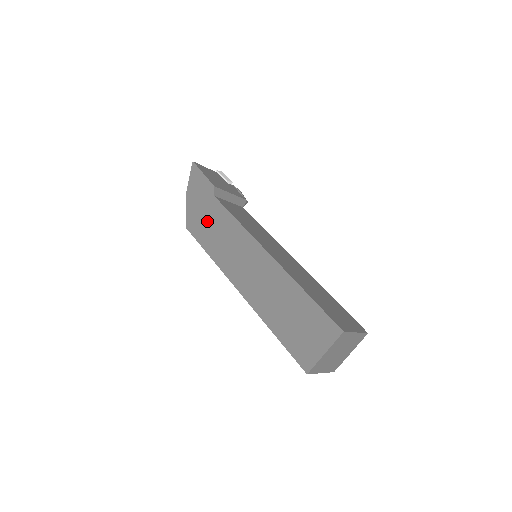
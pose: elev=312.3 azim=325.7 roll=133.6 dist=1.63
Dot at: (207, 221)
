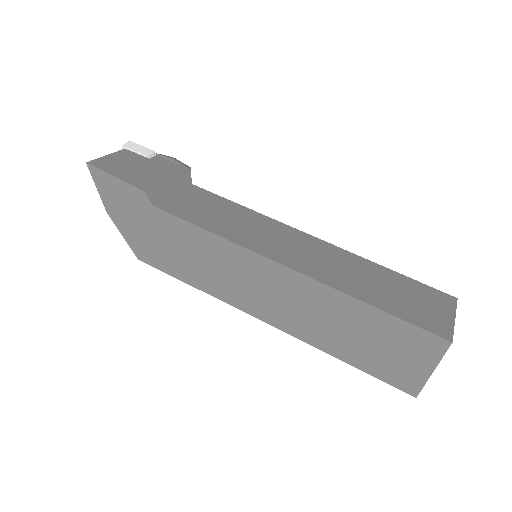
Dot at: (164, 244)
